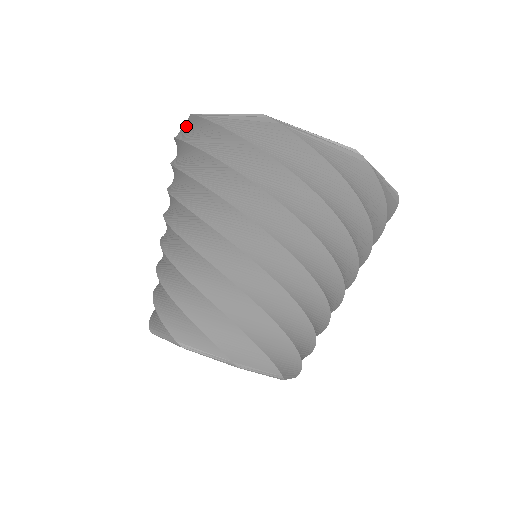
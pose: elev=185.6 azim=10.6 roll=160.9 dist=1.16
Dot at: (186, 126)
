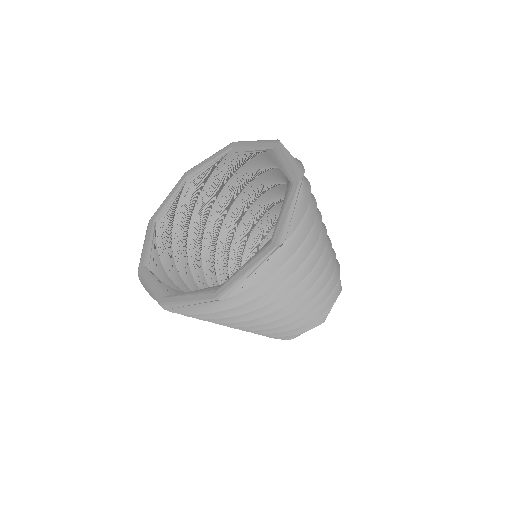
Dot at: occluded
